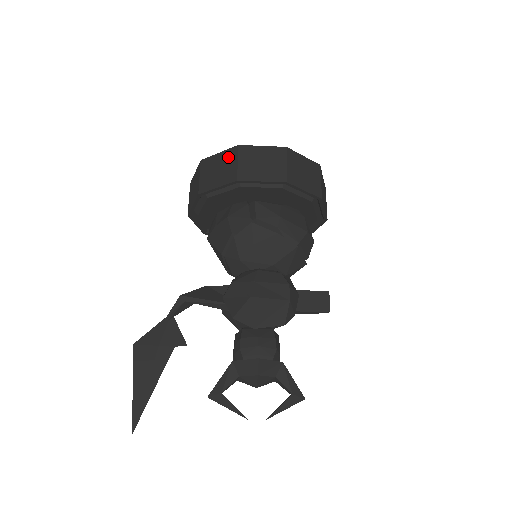
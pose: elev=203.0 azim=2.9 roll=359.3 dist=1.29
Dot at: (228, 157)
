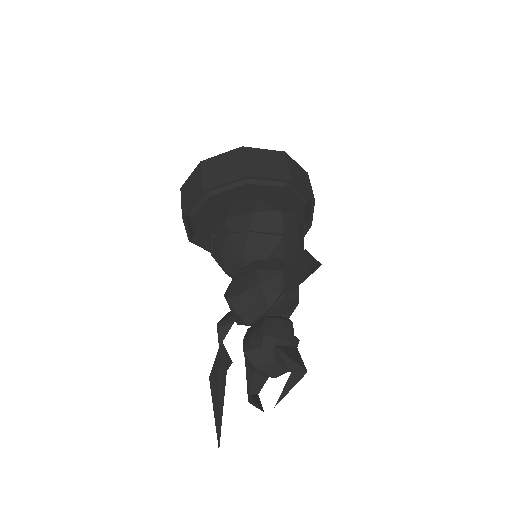
Dot at: occluded
